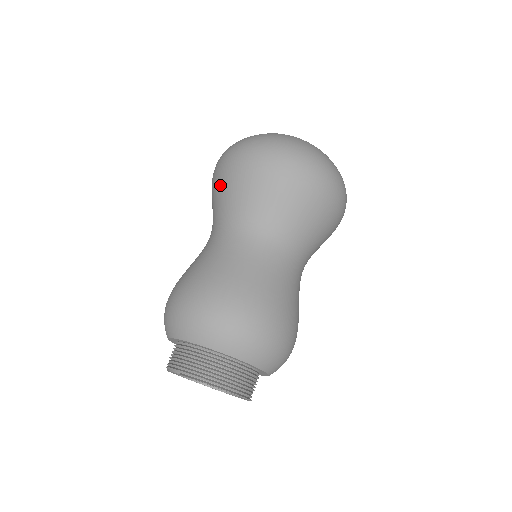
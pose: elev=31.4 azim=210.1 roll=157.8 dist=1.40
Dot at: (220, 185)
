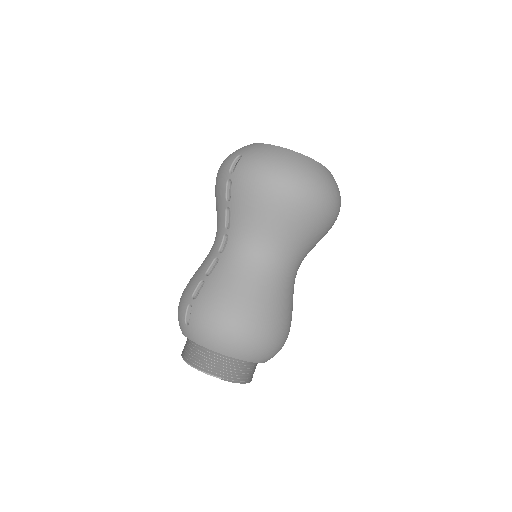
Dot at: (262, 208)
